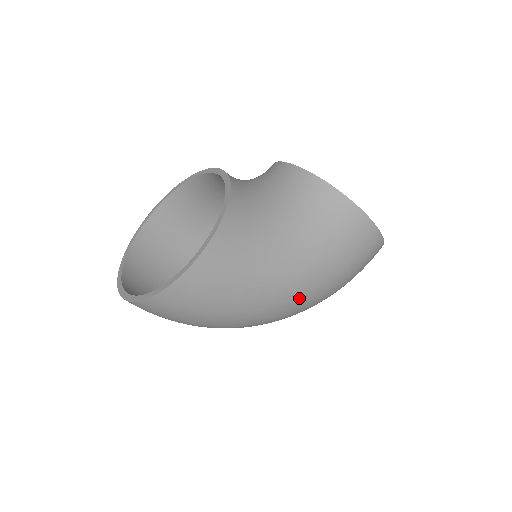
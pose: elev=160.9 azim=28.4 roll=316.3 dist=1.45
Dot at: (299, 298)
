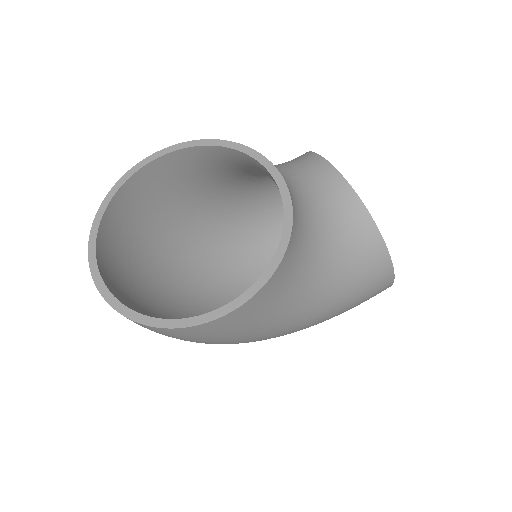
Dot at: (290, 333)
